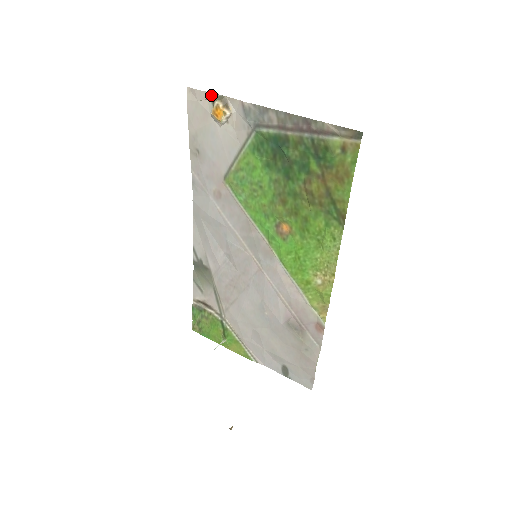
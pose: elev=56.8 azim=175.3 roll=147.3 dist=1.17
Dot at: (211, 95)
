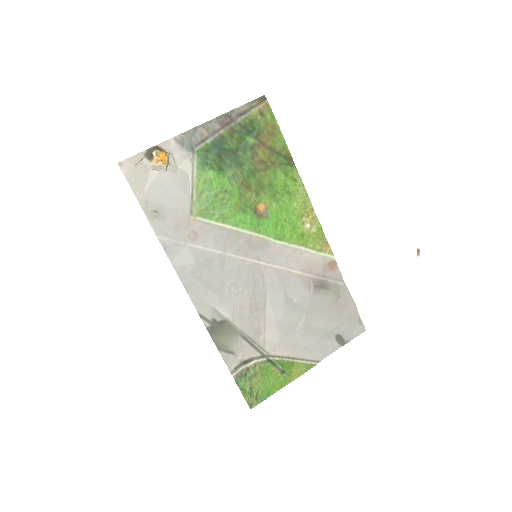
Dot at: (143, 153)
